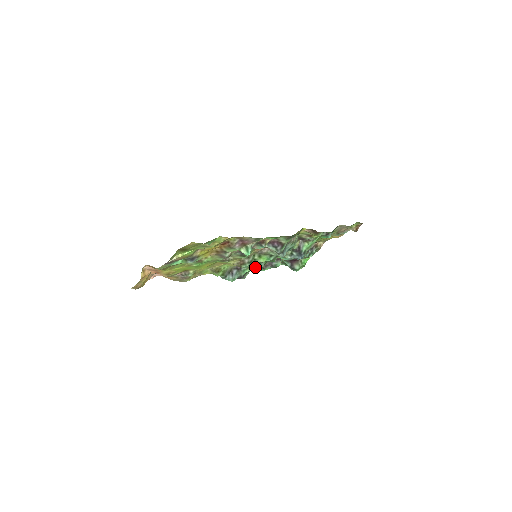
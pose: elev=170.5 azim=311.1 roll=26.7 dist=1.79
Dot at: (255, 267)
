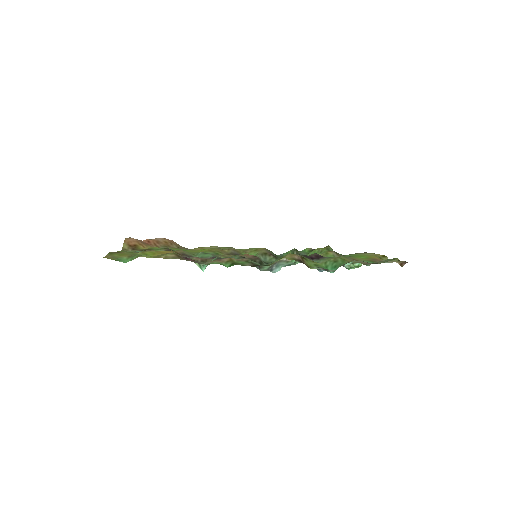
Dot at: occluded
